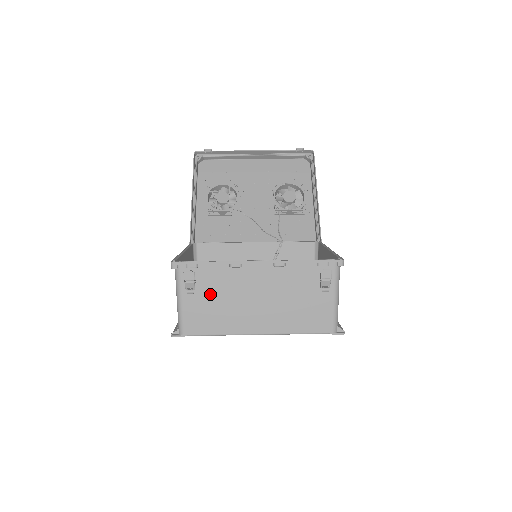
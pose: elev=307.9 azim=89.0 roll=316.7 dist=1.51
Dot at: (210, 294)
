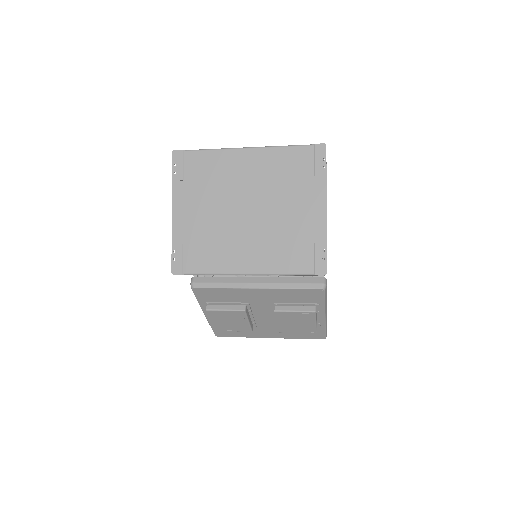
Dot at: occluded
